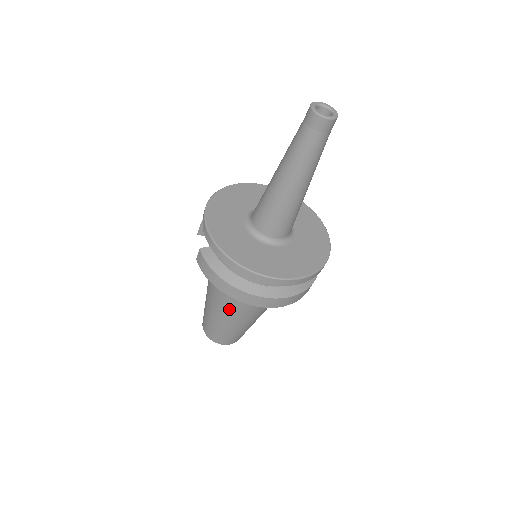
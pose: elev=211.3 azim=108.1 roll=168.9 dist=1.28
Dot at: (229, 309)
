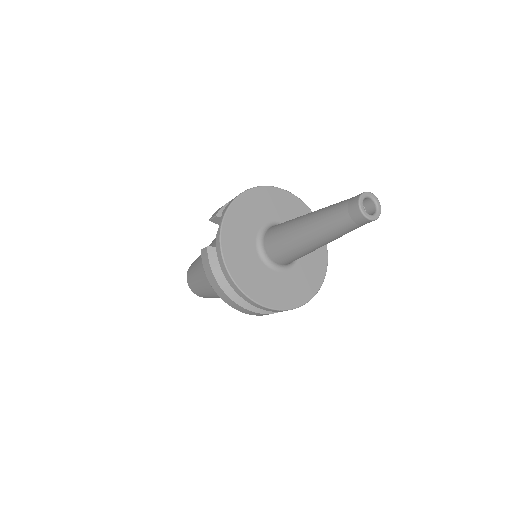
Dot at: occluded
